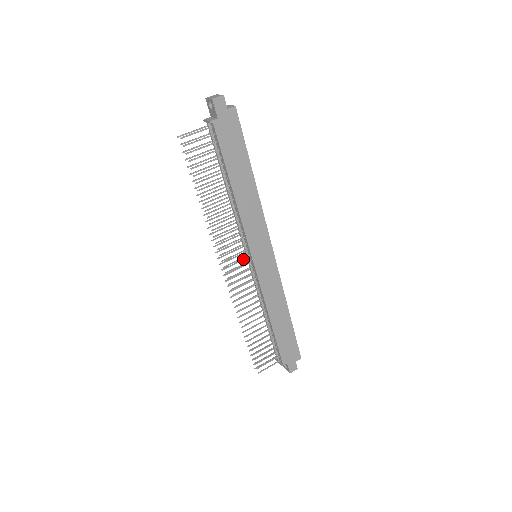
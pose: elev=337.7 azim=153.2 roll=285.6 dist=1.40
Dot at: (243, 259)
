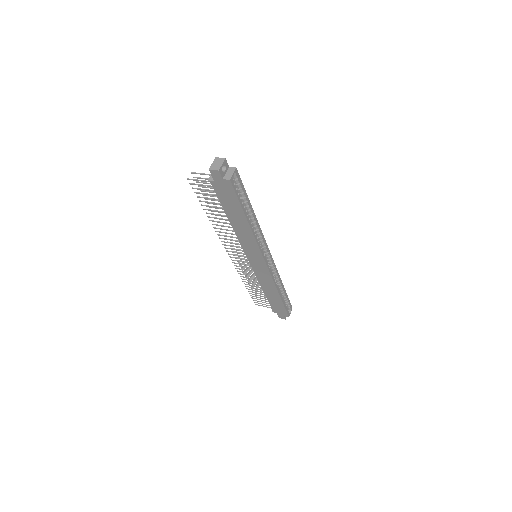
Dot at: occluded
